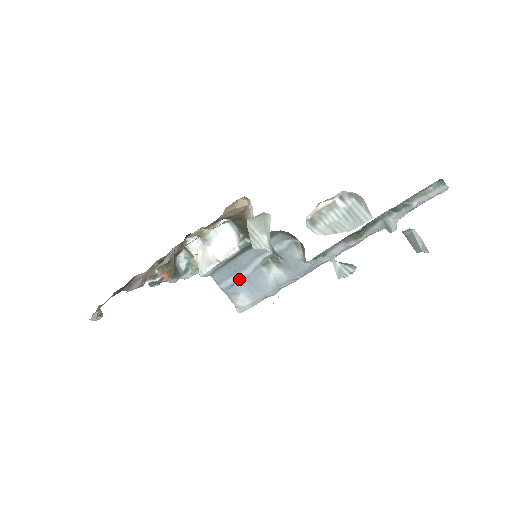
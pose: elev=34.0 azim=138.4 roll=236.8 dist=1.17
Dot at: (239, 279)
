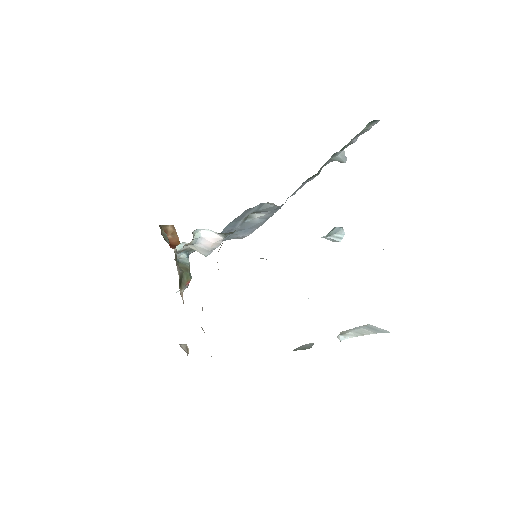
Dot at: (233, 233)
